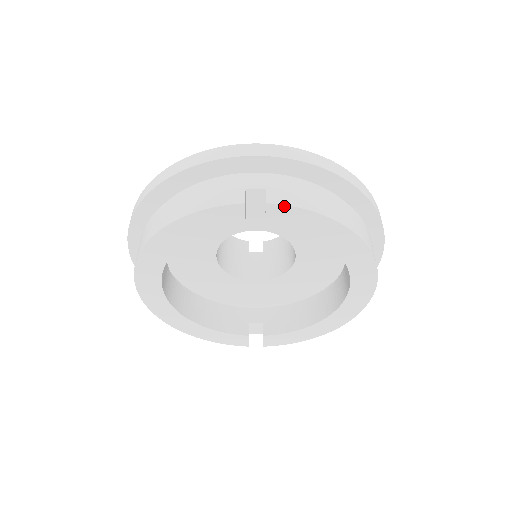
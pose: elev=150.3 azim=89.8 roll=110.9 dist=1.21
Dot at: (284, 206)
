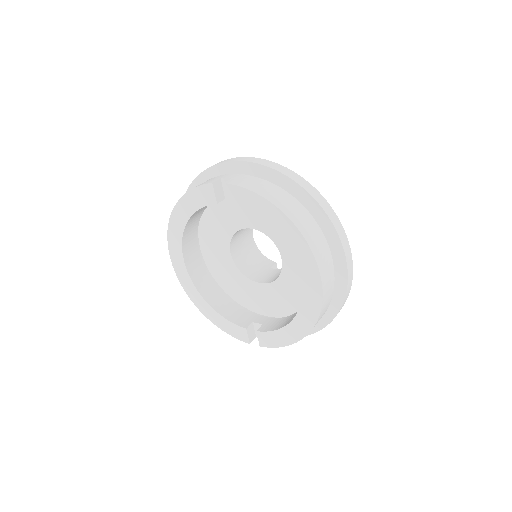
Dot at: (234, 186)
